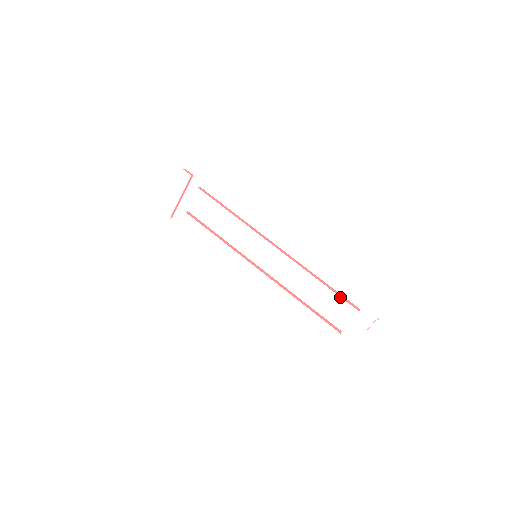
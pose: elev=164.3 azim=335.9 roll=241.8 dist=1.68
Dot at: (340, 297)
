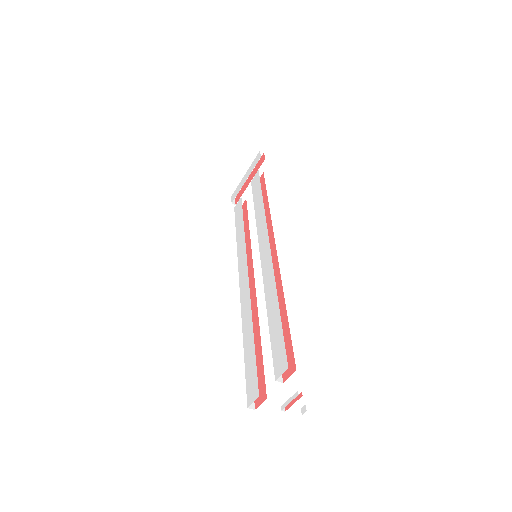
Dot at: occluded
